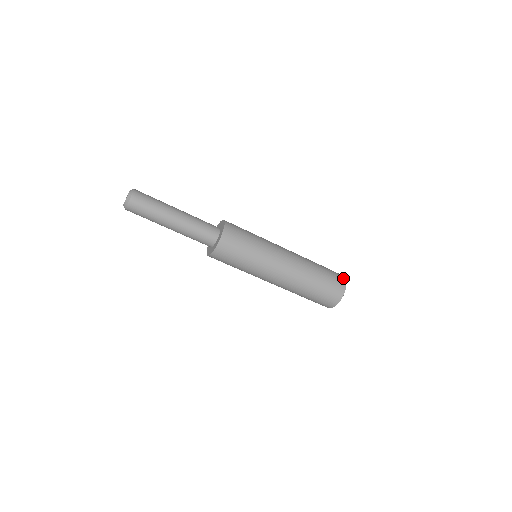
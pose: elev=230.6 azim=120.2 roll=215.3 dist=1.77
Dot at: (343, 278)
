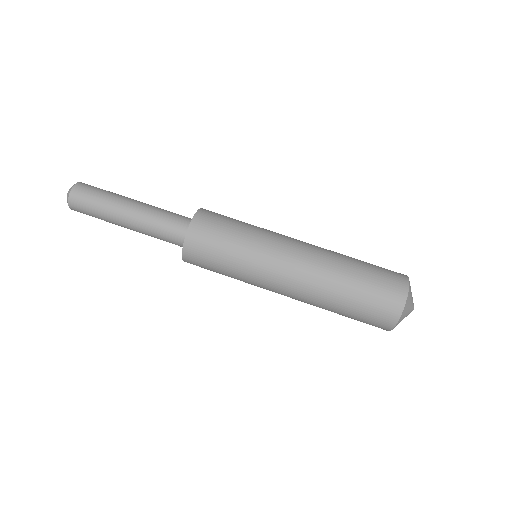
Dot at: (404, 281)
